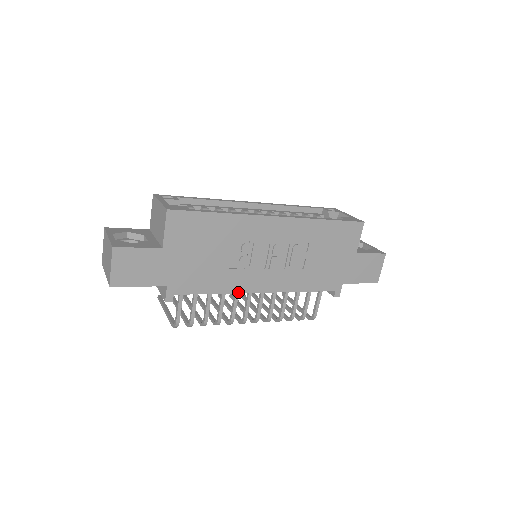
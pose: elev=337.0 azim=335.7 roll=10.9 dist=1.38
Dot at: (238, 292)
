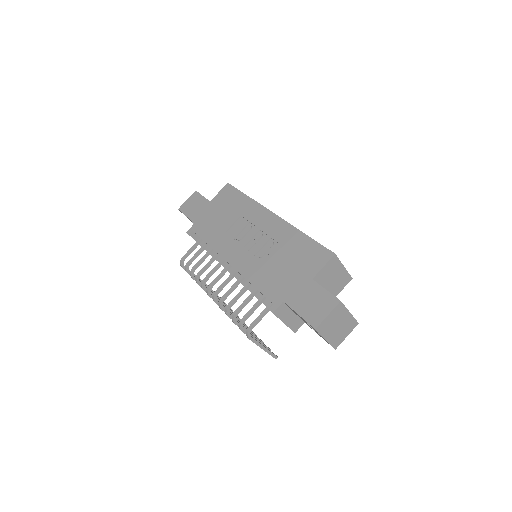
Dot at: (218, 252)
